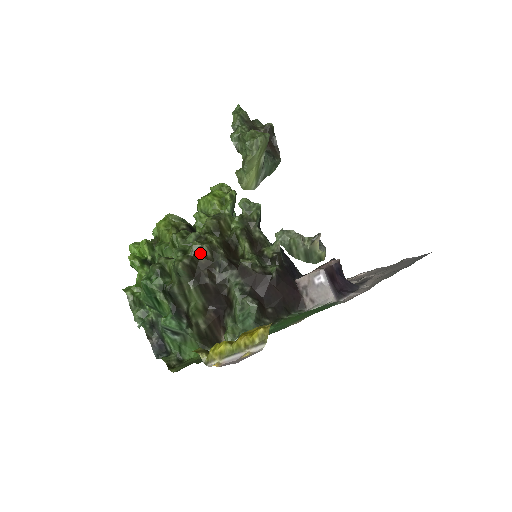
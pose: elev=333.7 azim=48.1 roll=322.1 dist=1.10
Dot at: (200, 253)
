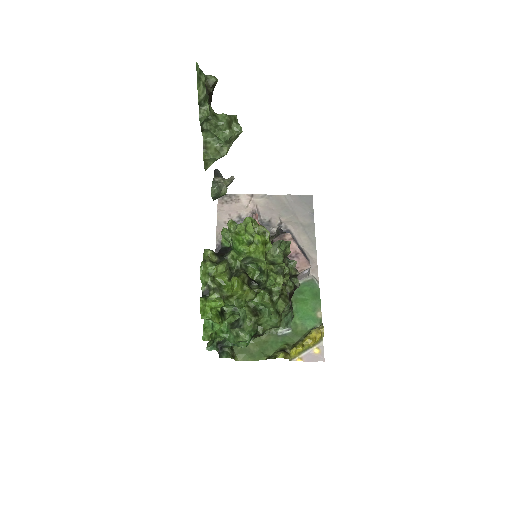
Dot at: occluded
